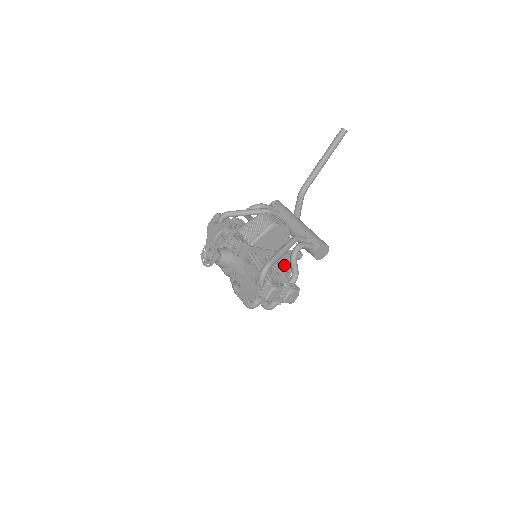
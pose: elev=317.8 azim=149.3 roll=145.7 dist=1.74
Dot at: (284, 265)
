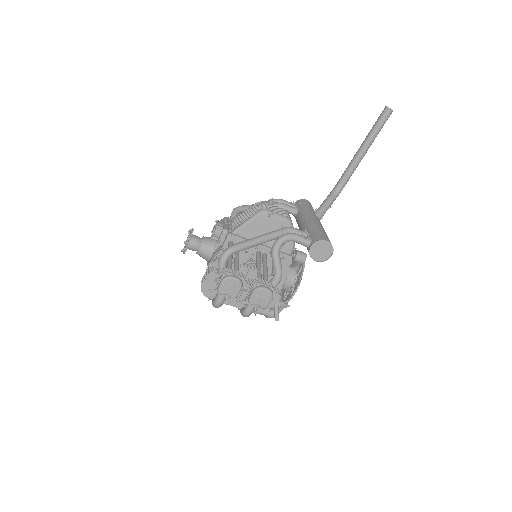
Dot at: (289, 271)
